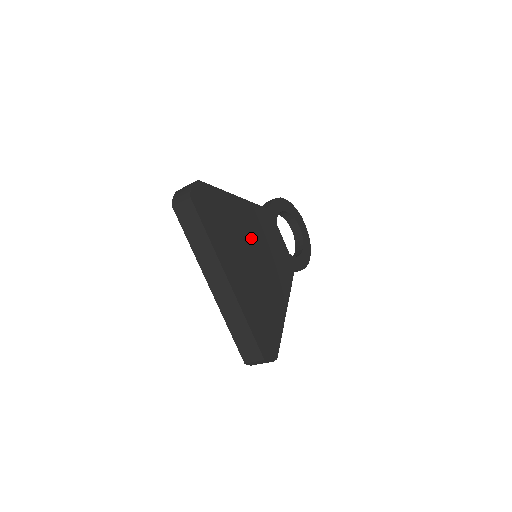
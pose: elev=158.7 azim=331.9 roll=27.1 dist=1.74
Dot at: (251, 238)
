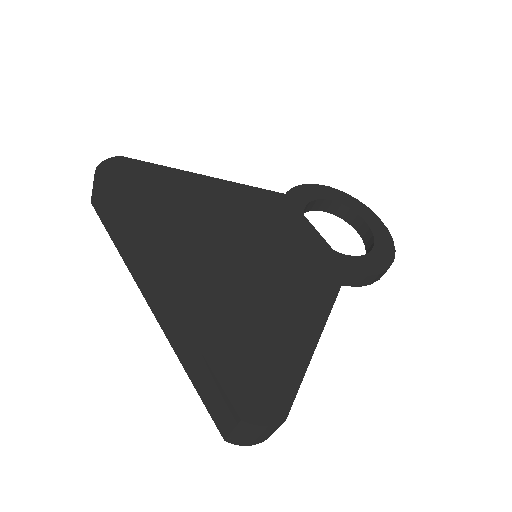
Dot at: (232, 225)
